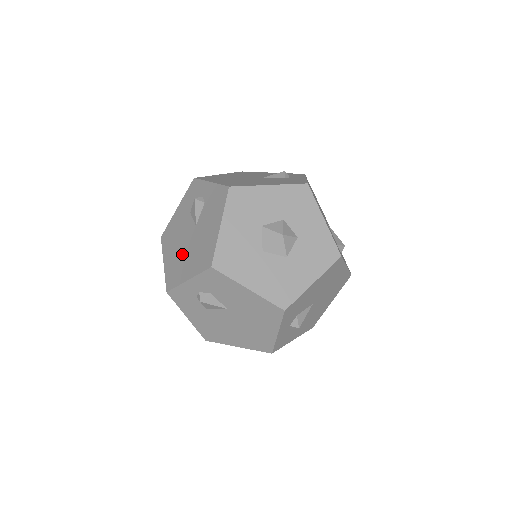
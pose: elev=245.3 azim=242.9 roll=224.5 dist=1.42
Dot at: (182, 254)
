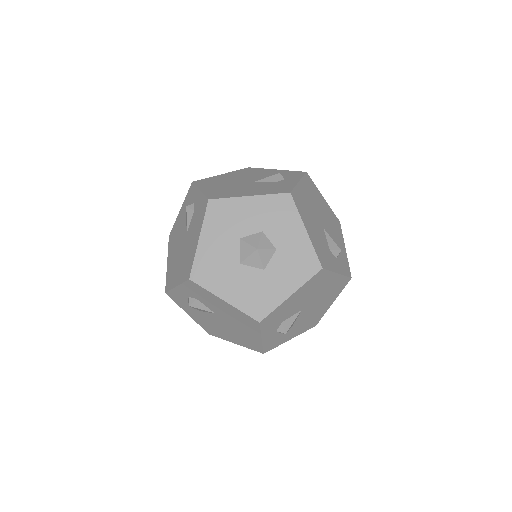
Dot at: (177, 259)
